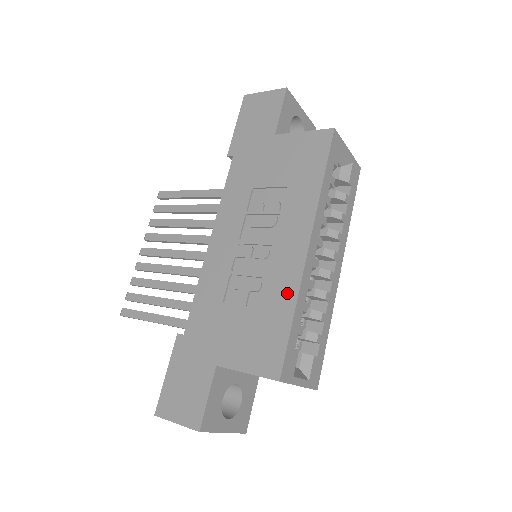
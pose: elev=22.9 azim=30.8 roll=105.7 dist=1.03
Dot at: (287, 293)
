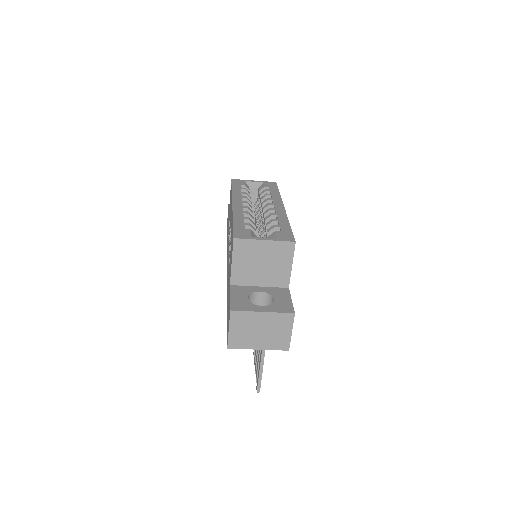
Dot at: occluded
